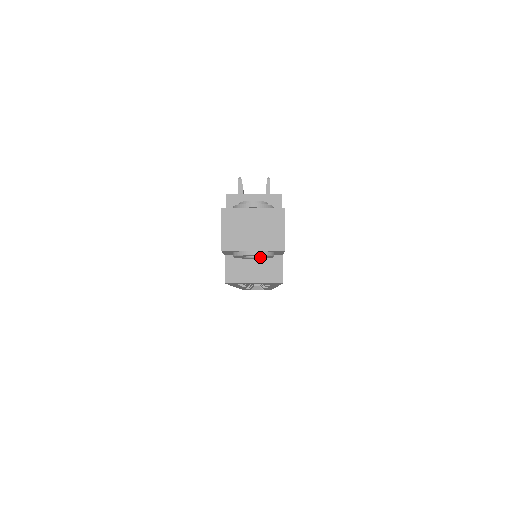
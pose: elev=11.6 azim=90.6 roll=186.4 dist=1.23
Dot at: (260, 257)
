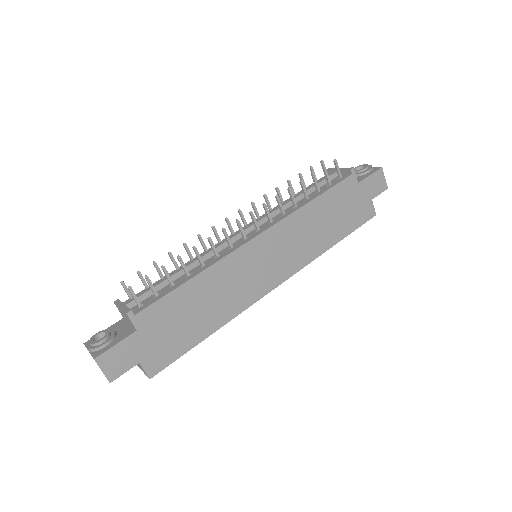
Dot at: occluded
